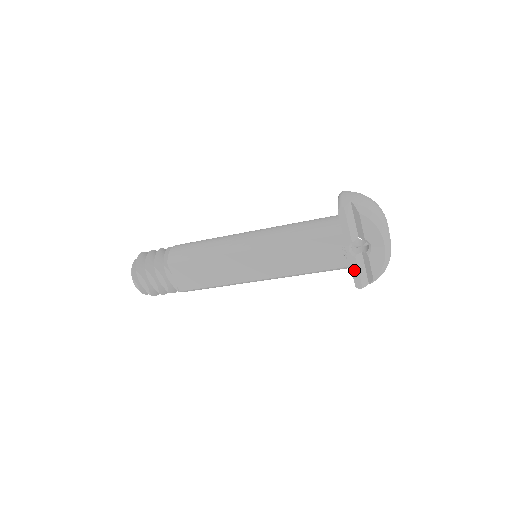
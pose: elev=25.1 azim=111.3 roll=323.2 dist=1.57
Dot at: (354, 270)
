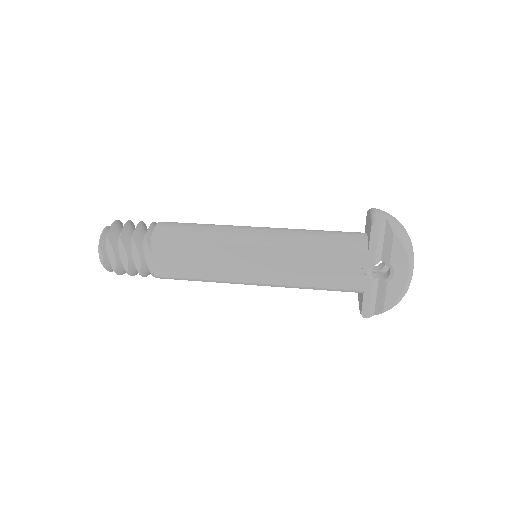
Dot at: (366, 296)
